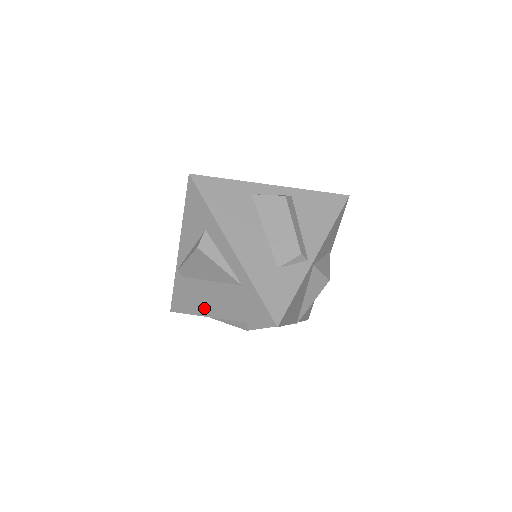
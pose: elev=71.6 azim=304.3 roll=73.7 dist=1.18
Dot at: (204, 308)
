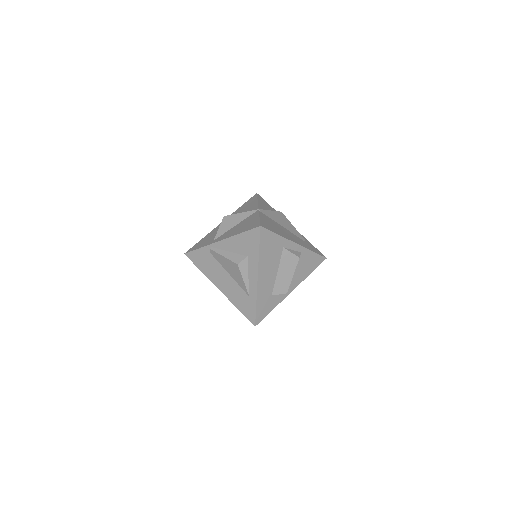
Dot at: (214, 278)
